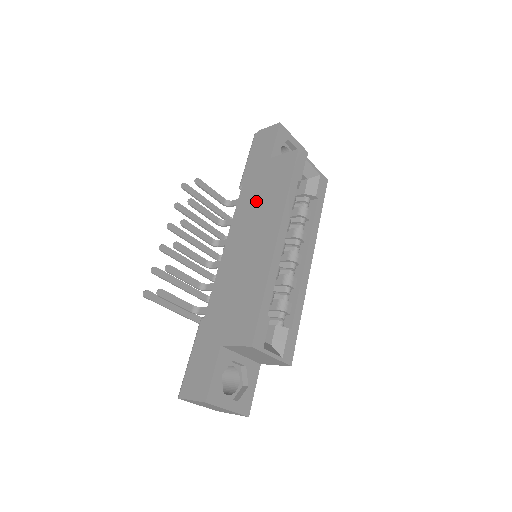
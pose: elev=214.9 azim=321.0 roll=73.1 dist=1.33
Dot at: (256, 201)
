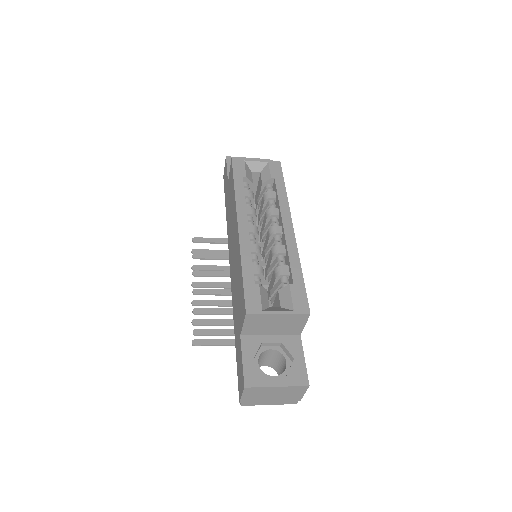
Dot at: (230, 217)
